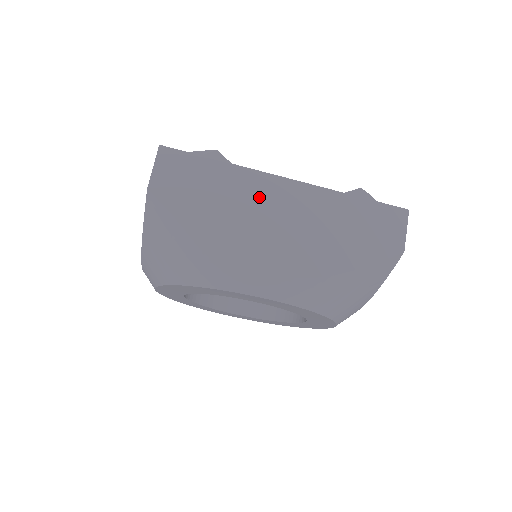
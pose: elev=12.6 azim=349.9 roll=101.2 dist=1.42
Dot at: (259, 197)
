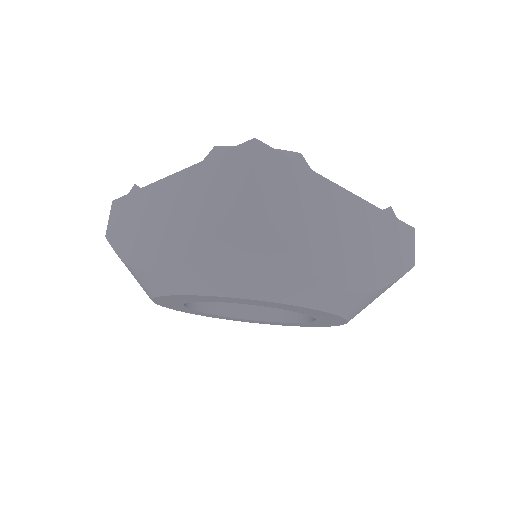
Dot at: (333, 209)
